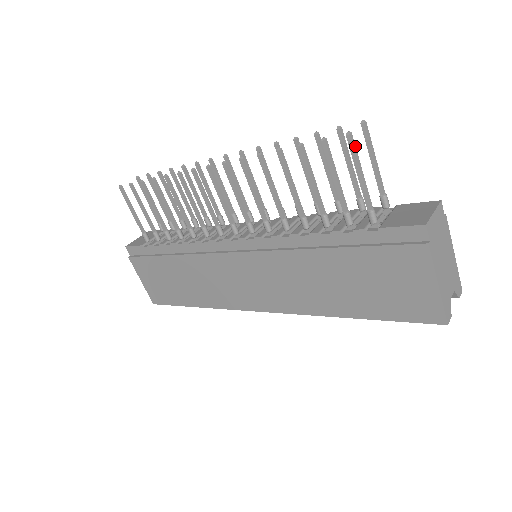
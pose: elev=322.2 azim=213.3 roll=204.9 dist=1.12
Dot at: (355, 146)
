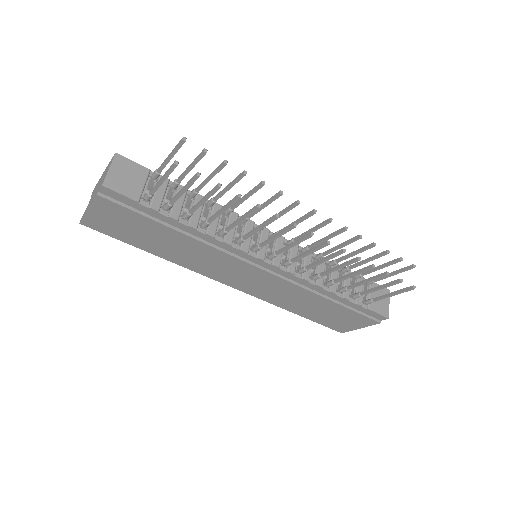
Dot at: (408, 289)
